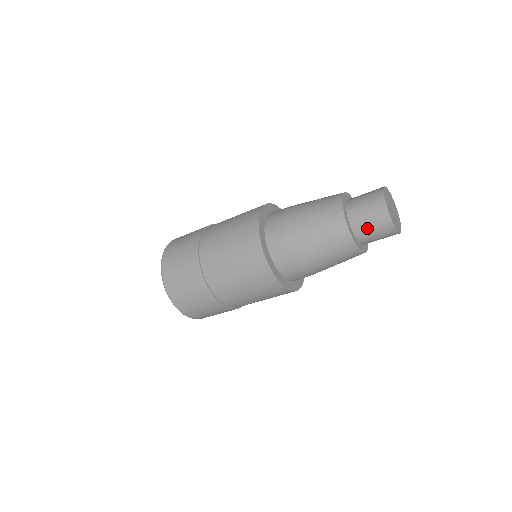
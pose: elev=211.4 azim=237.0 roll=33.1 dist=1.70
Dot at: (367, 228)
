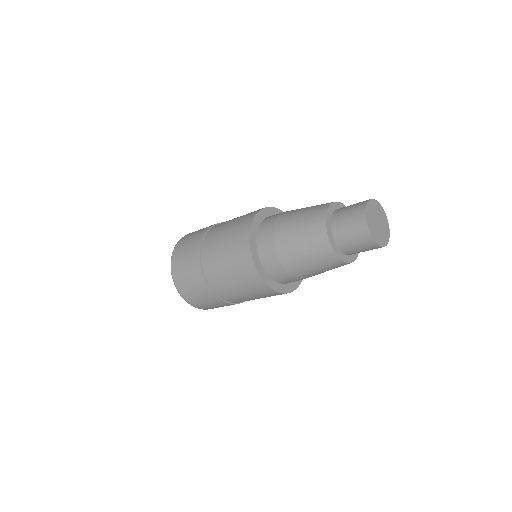
Dot at: (357, 251)
